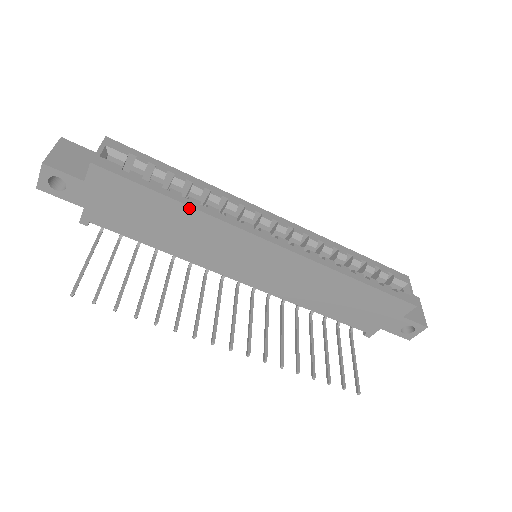
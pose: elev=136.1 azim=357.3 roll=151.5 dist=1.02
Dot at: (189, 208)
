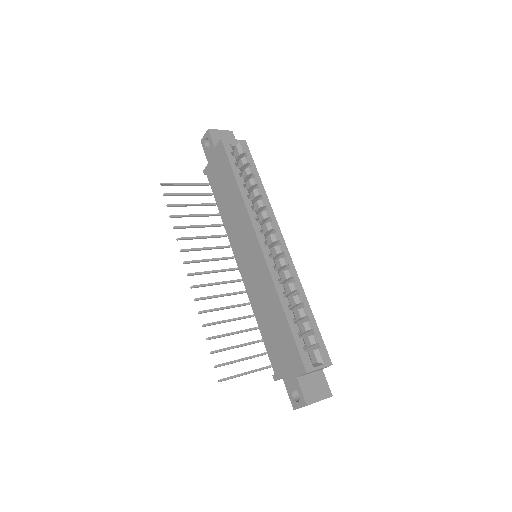
Dot at: (239, 191)
